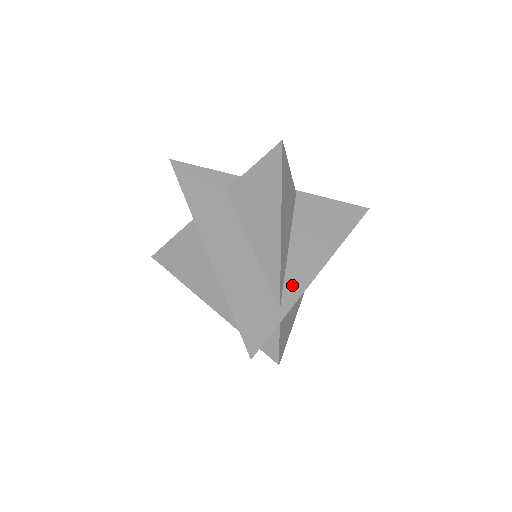
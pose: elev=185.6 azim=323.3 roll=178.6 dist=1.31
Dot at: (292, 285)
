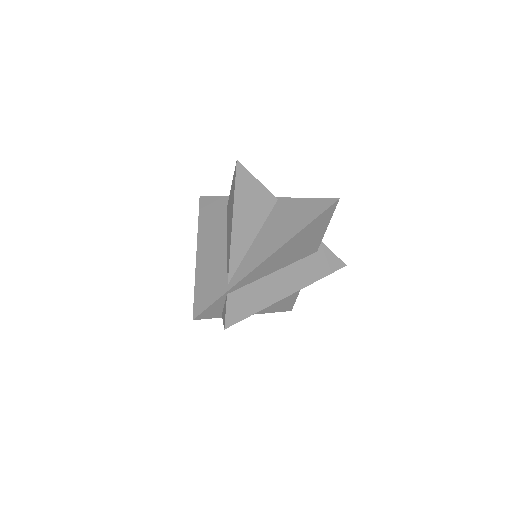
Dot at: (244, 268)
